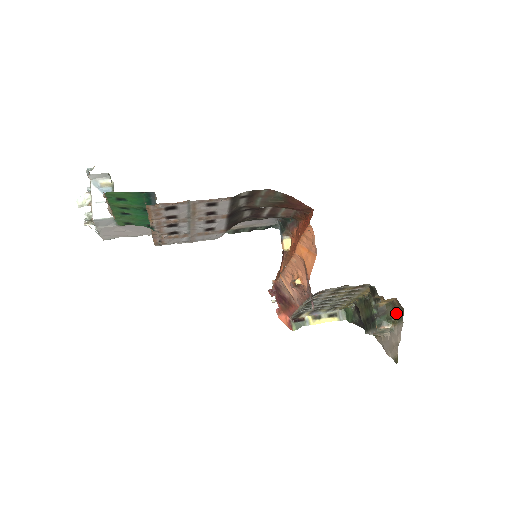
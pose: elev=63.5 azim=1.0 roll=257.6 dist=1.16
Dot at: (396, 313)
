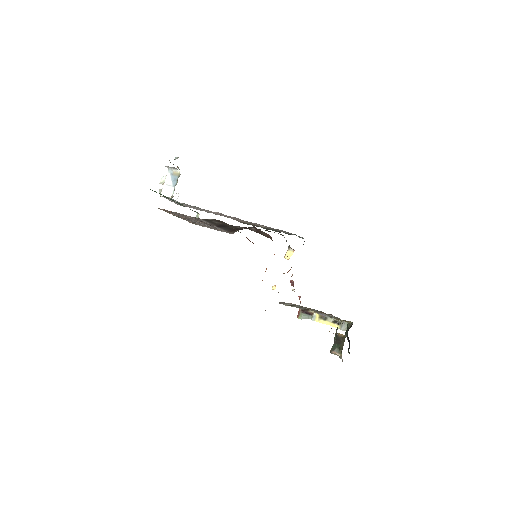
Dot at: (342, 347)
